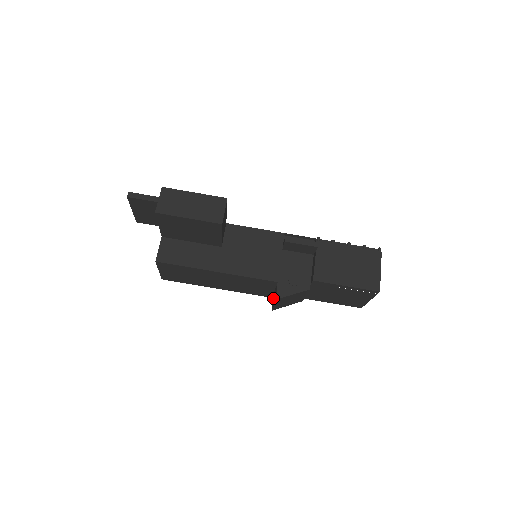
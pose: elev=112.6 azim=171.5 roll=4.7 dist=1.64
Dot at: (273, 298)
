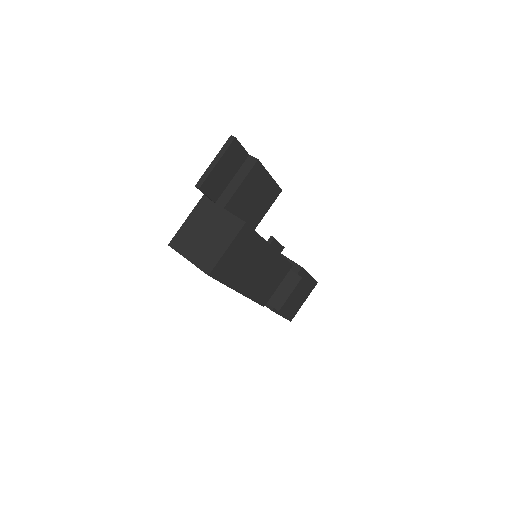
Dot at: (279, 295)
